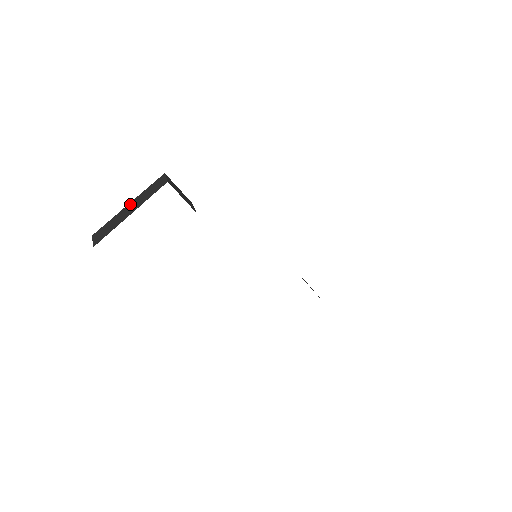
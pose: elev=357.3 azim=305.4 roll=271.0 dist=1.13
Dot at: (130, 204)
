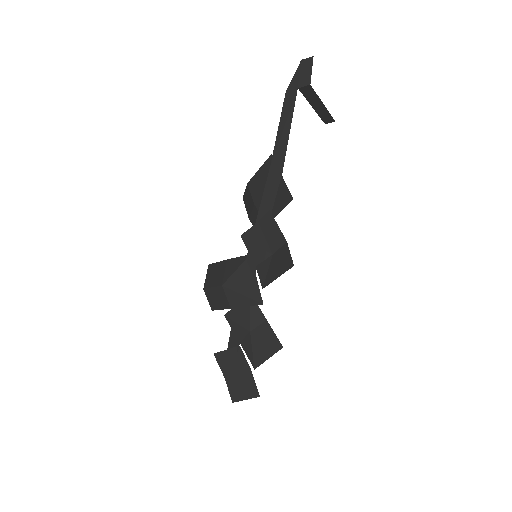
Dot at: occluded
